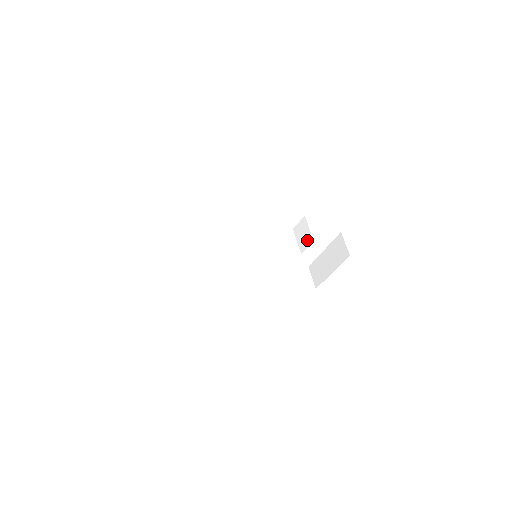
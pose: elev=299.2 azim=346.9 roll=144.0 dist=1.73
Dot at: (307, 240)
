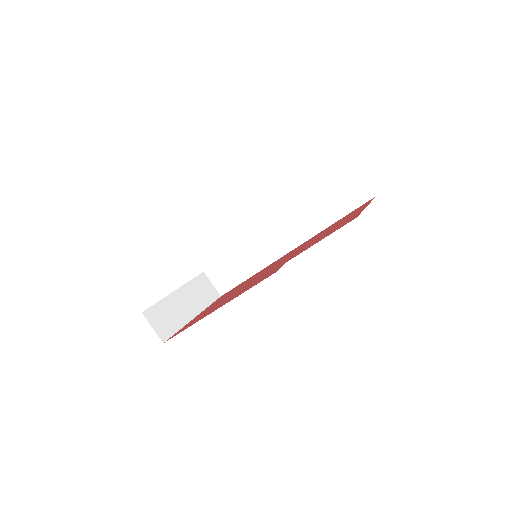
Dot at: occluded
